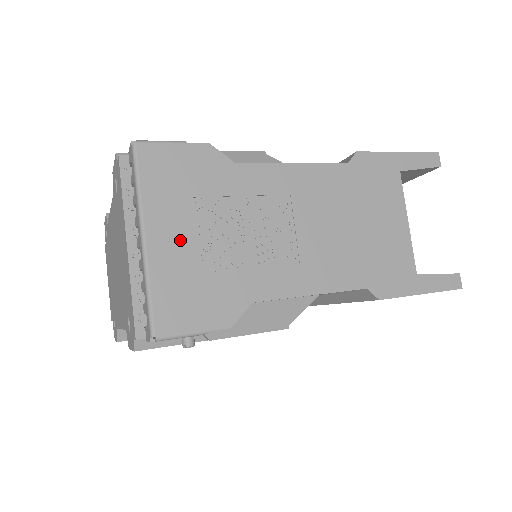
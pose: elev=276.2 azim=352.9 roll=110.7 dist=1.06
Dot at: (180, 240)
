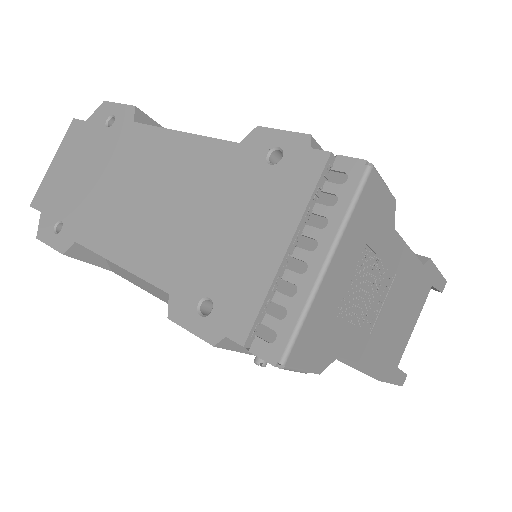
Dot at: (341, 279)
